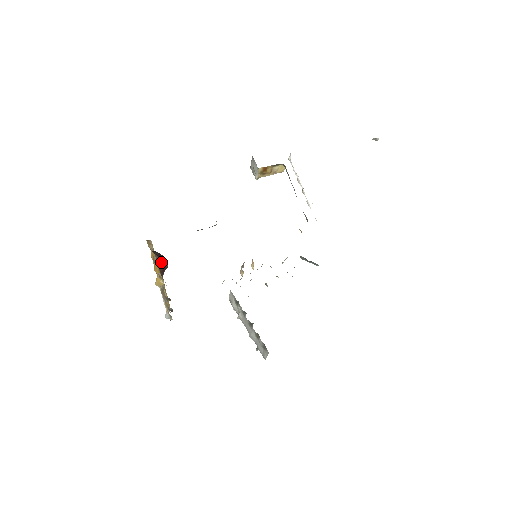
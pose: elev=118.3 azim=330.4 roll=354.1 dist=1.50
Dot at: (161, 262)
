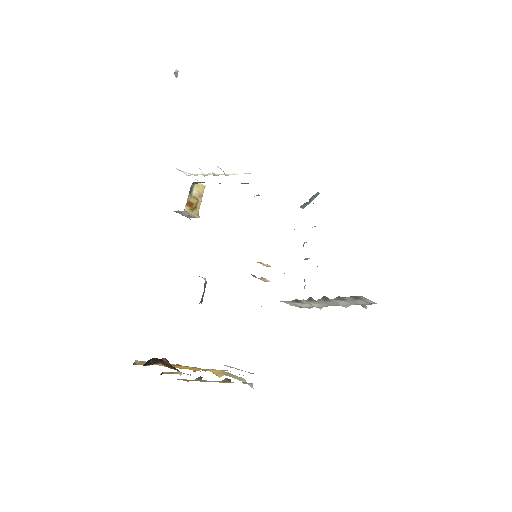
Dot at: (163, 363)
